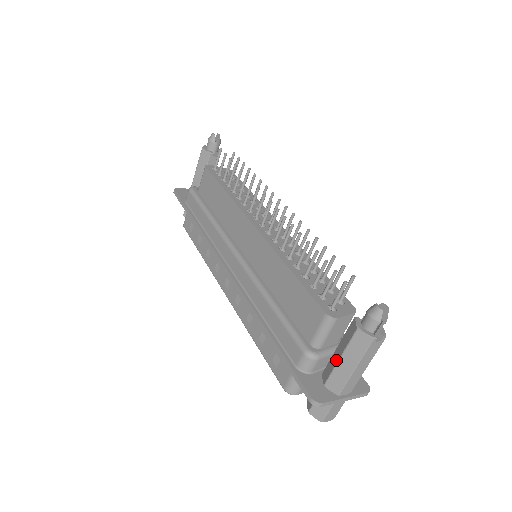
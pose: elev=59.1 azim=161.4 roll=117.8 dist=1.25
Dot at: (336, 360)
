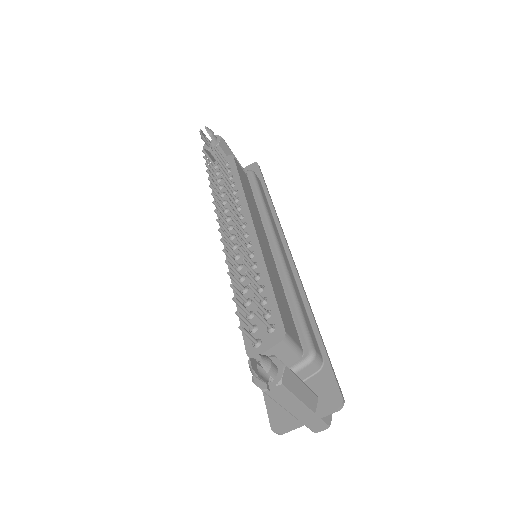
Dot at: occluded
